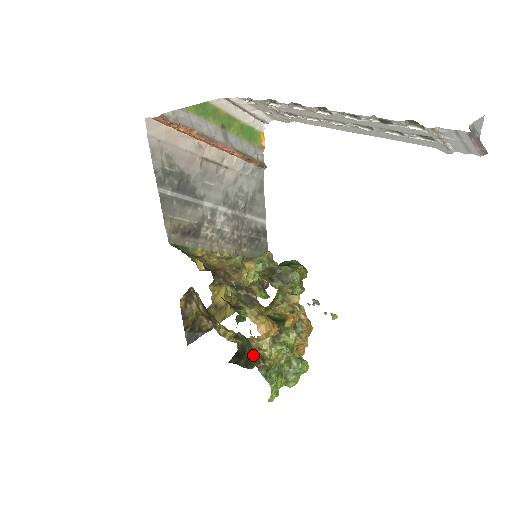
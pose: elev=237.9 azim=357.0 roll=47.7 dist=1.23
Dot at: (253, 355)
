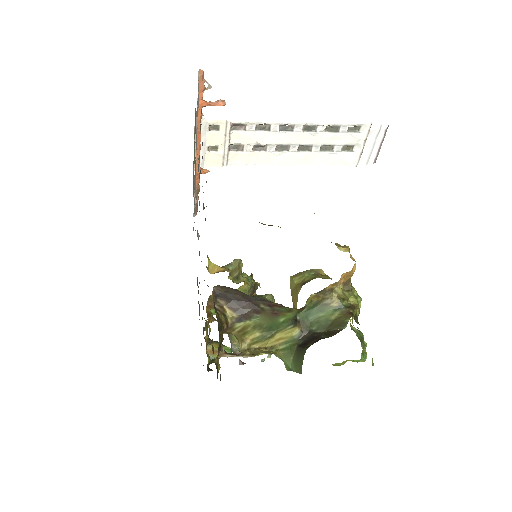
Dot at: (336, 316)
